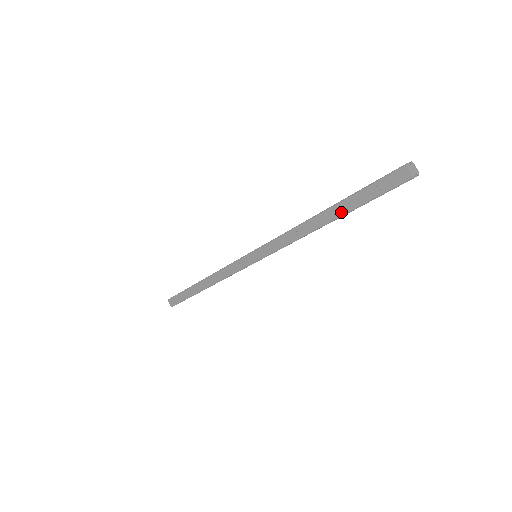
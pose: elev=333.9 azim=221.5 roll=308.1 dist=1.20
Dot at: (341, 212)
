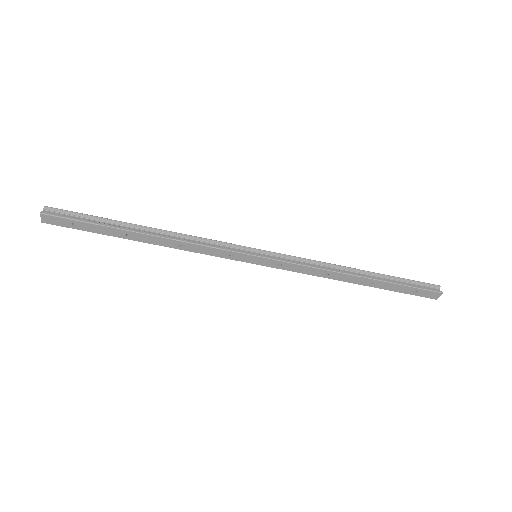
Dot at: (377, 286)
